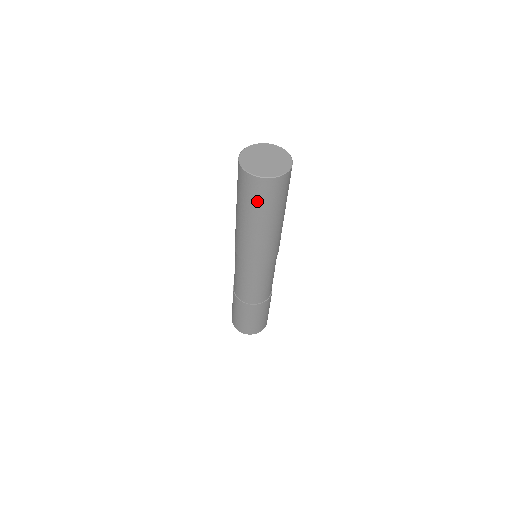
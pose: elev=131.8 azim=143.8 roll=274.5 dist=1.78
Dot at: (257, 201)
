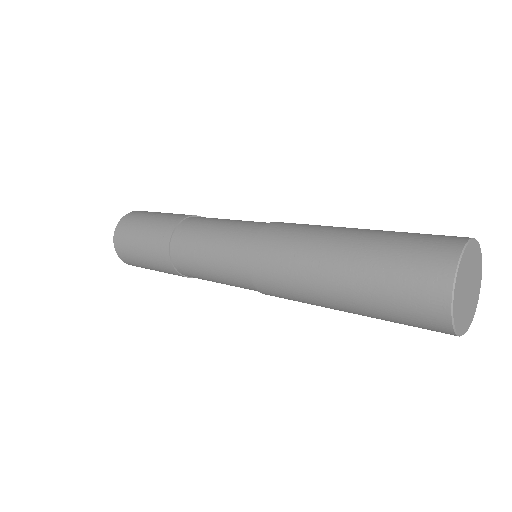
Dot at: occluded
